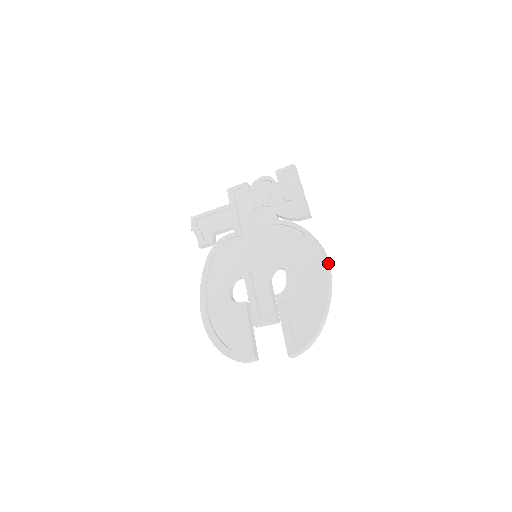
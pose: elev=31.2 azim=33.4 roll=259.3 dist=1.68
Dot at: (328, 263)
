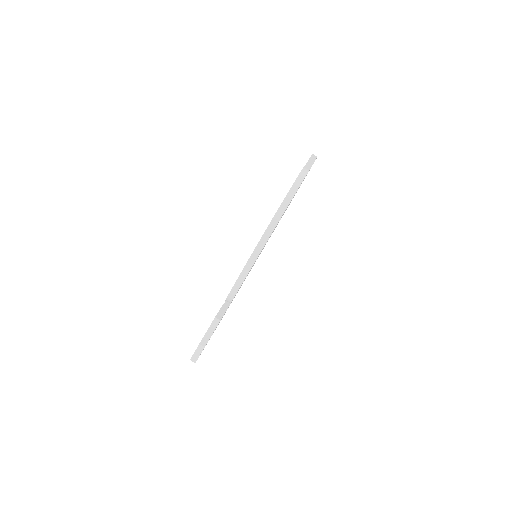
Dot at: occluded
